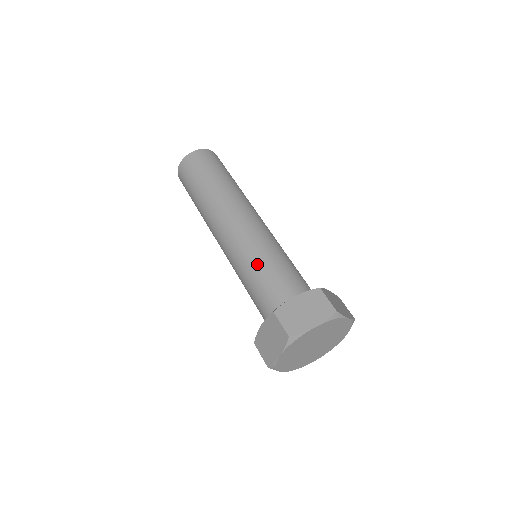
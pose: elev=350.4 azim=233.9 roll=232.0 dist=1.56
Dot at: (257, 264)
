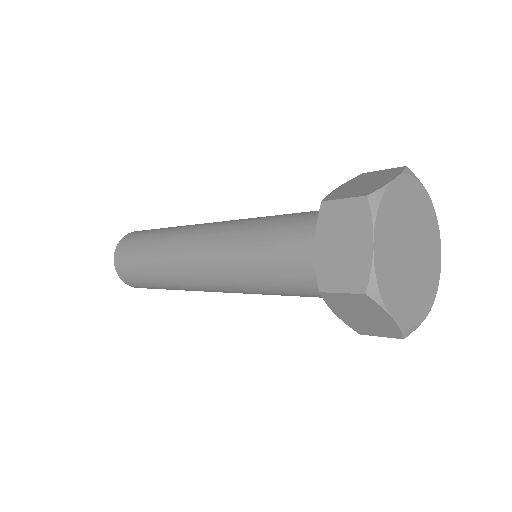
Dot at: (262, 225)
